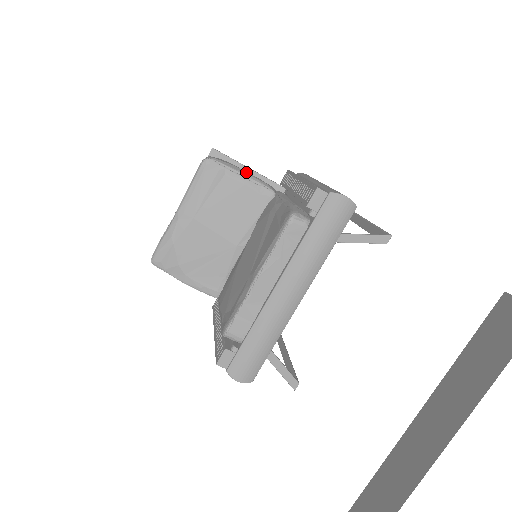
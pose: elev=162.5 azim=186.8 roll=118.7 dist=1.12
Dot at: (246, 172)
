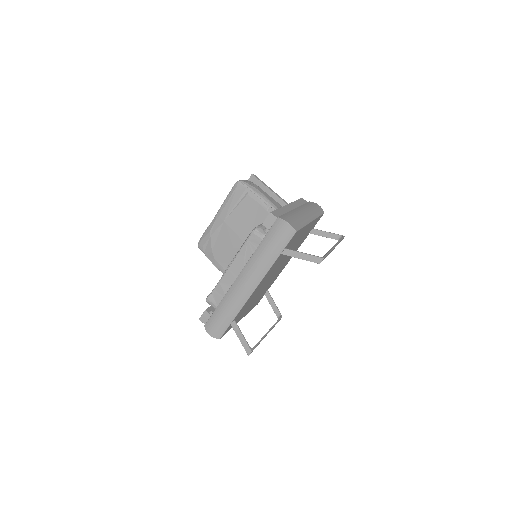
Dot at: (263, 195)
